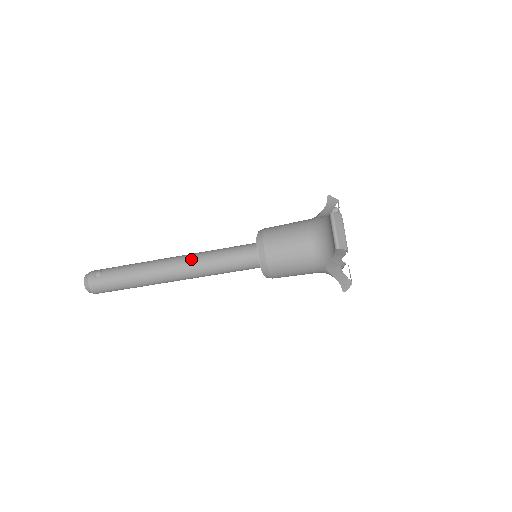
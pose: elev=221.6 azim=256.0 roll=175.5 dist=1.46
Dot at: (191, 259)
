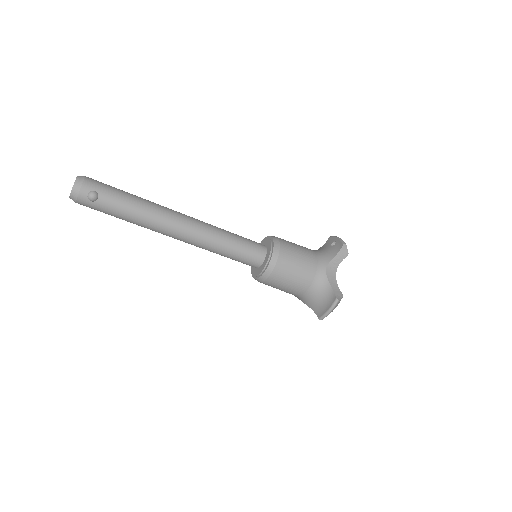
Dot at: (201, 238)
